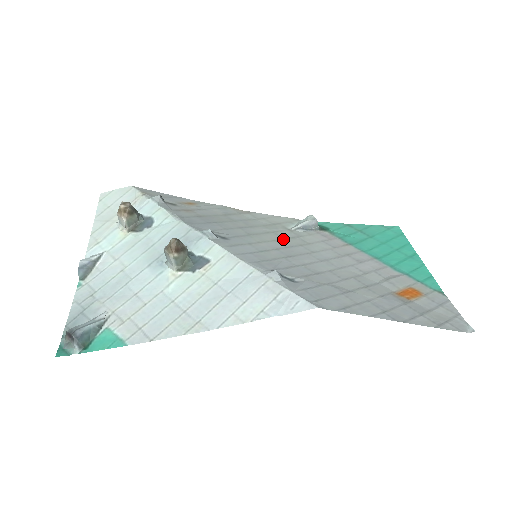
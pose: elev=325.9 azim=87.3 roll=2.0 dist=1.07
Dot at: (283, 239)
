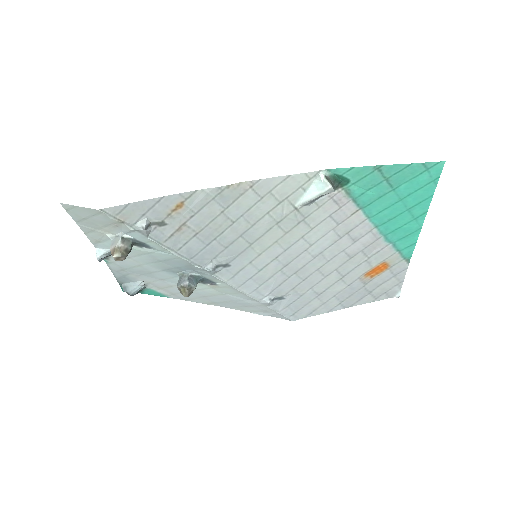
Dot at: (285, 235)
